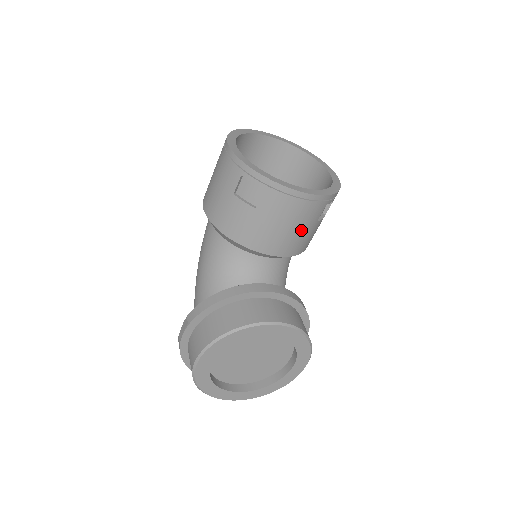
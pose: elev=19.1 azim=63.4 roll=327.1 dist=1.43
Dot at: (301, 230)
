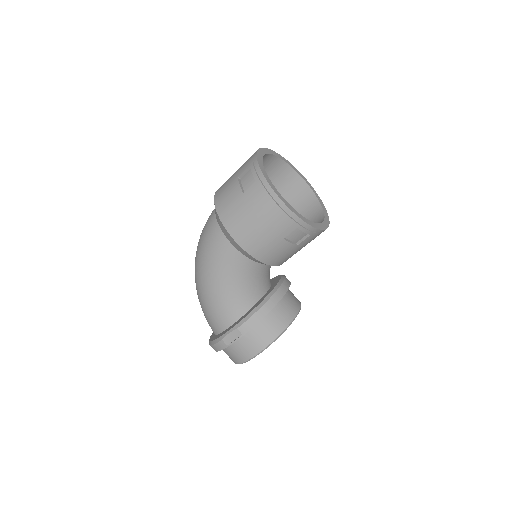
Dot at: occluded
